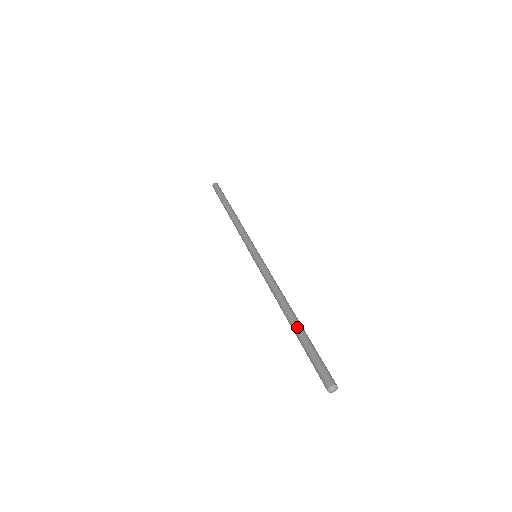
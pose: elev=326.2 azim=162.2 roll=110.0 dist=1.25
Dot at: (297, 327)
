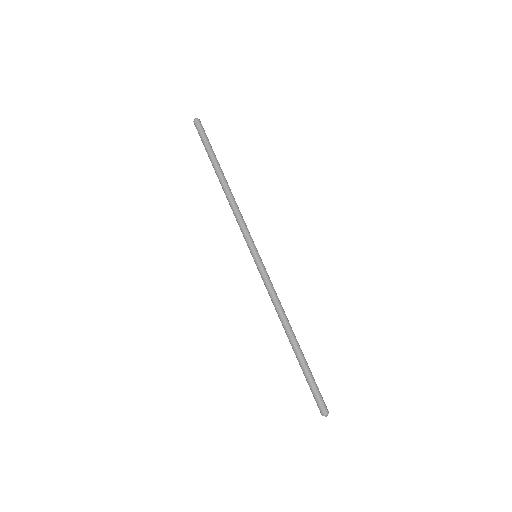
Dot at: (296, 357)
